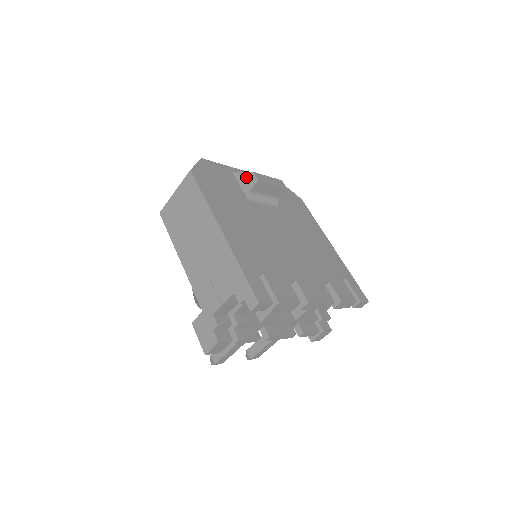
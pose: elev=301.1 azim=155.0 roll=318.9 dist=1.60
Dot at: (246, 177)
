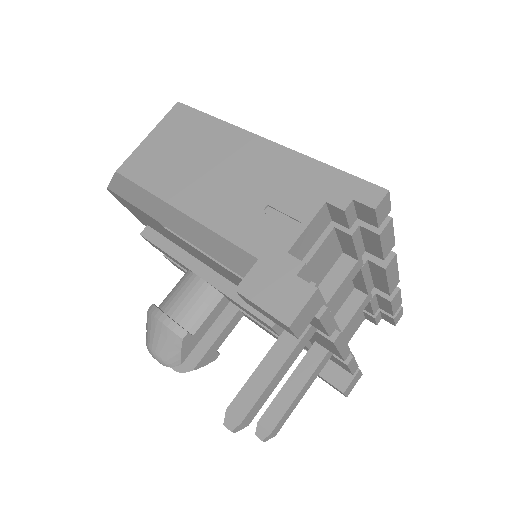
Dot at: occluded
